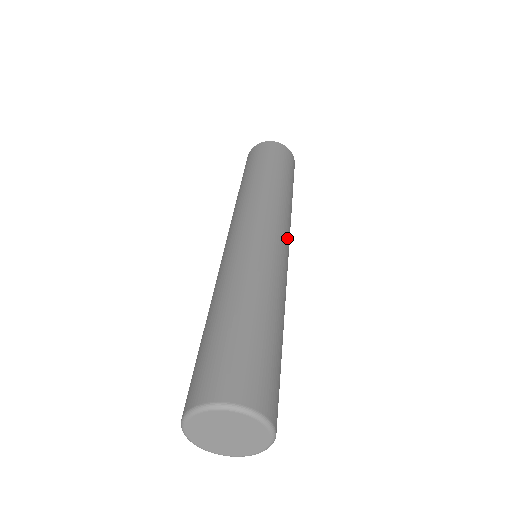
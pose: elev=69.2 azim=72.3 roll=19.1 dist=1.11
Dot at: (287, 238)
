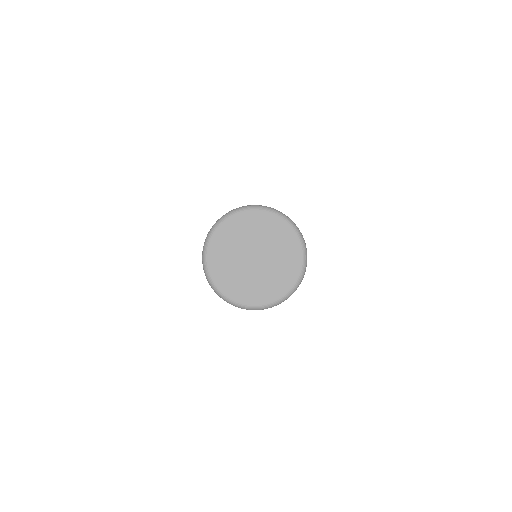
Dot at: occluded
